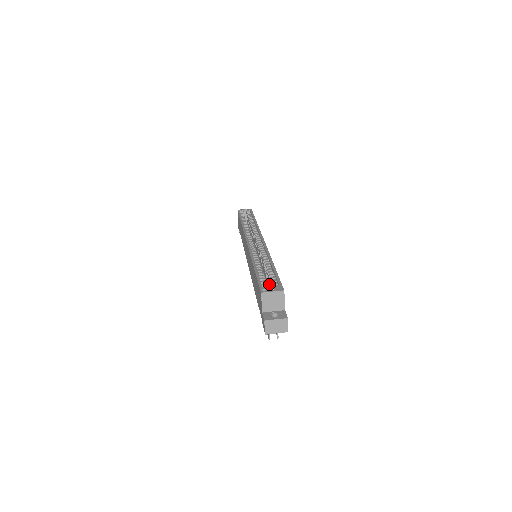
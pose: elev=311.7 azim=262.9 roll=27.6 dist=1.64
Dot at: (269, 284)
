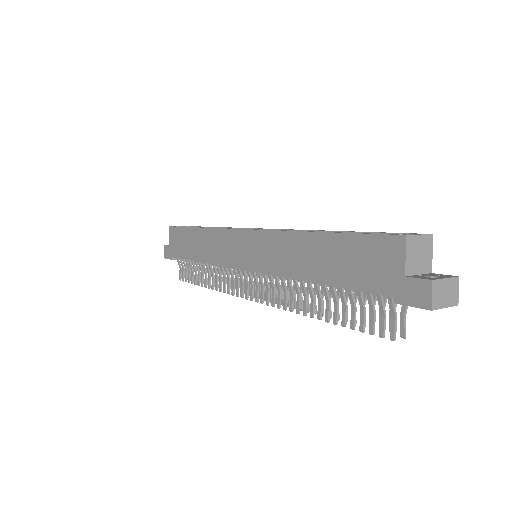
Dot at: occluded
